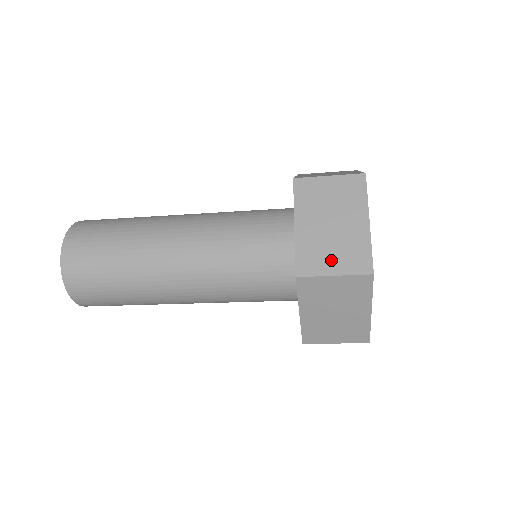
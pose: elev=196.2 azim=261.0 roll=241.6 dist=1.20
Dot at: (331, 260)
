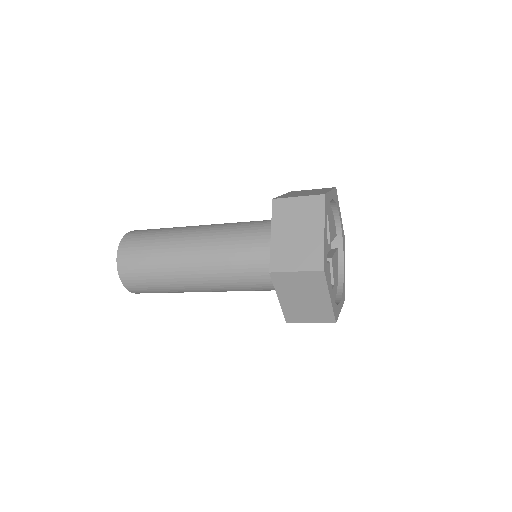
Dot at: (295, 260)
